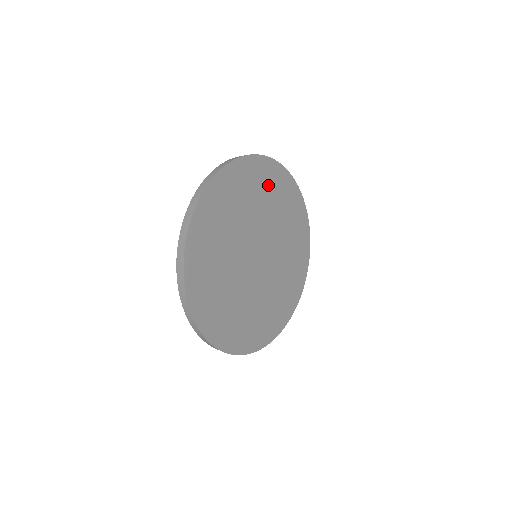
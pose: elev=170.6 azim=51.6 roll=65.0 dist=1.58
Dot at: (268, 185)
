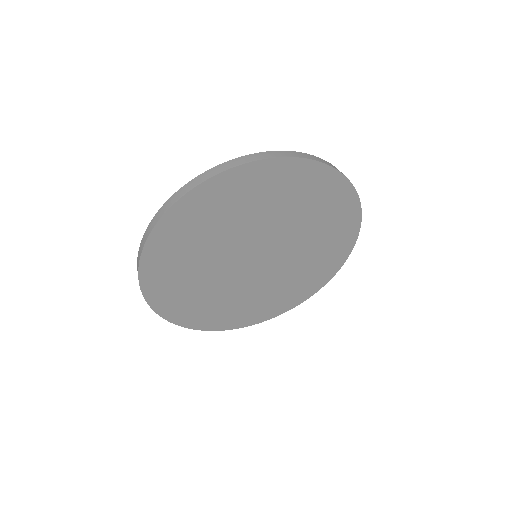
Dot at: (237, 198)
